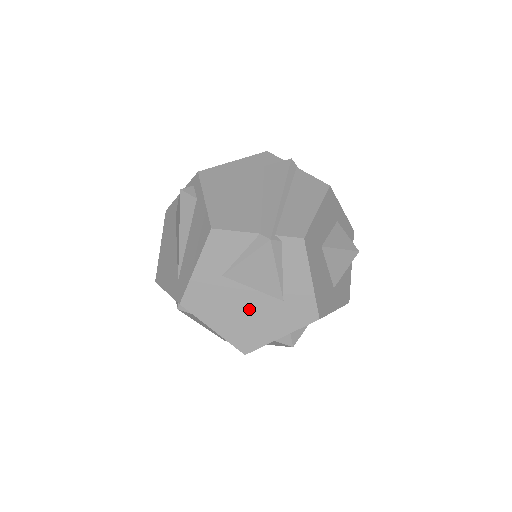
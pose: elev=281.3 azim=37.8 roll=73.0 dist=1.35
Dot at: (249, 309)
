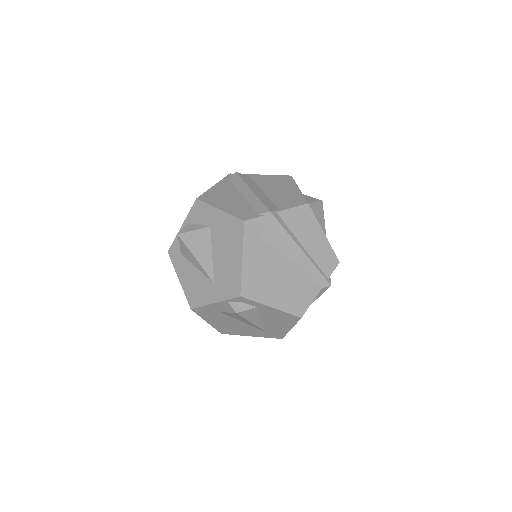
Dot at: occluded
